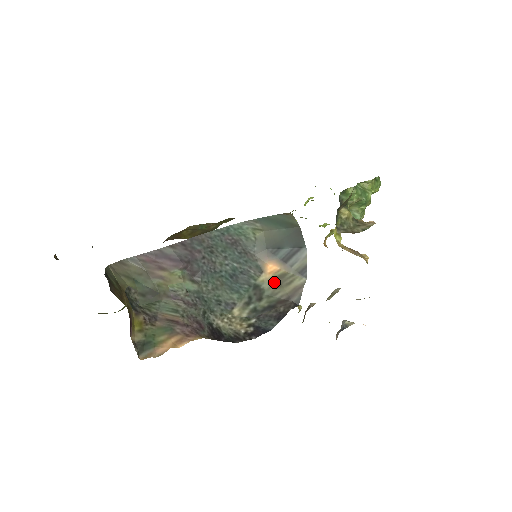
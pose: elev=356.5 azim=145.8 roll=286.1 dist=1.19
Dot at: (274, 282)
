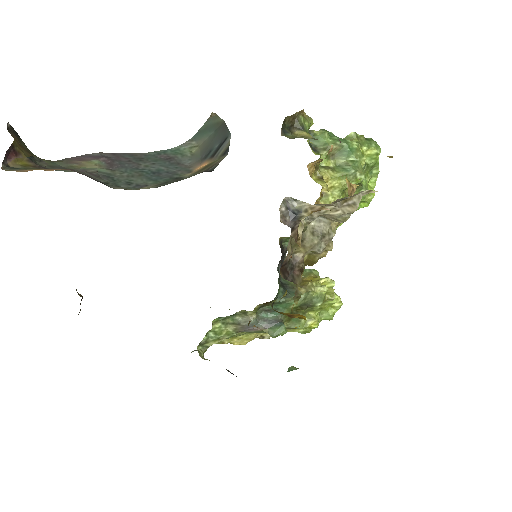
Dot at: (198, 171)
